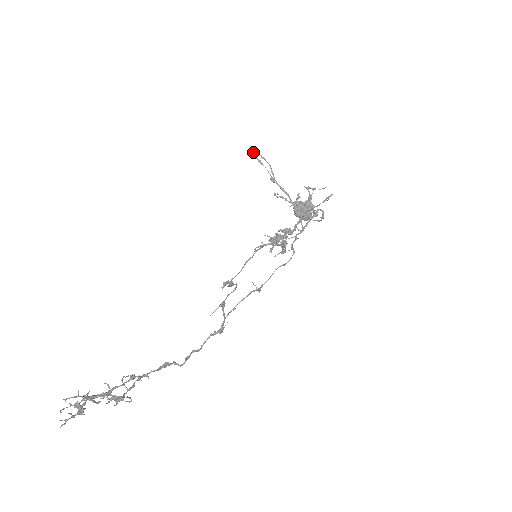
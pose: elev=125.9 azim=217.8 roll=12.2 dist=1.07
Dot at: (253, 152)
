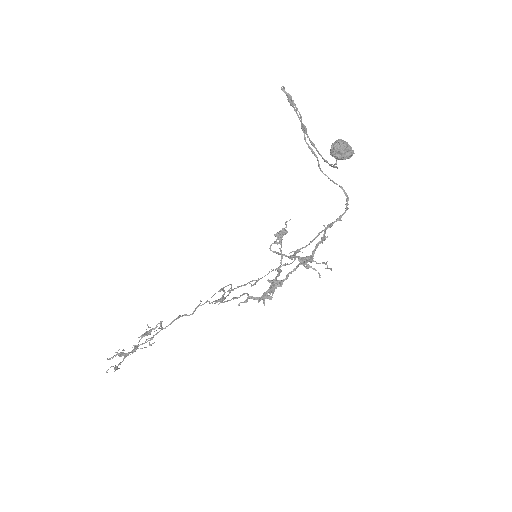
Dot at: occluded
